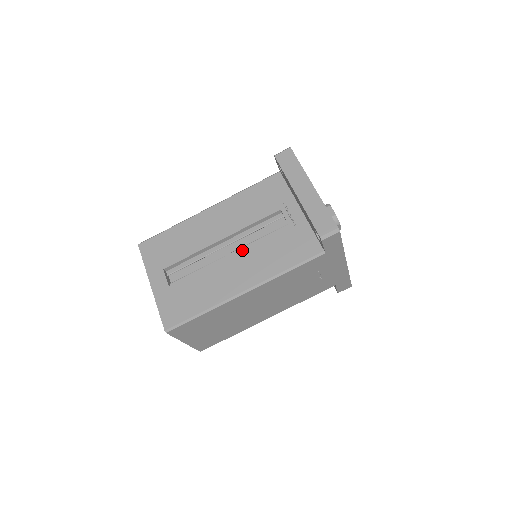
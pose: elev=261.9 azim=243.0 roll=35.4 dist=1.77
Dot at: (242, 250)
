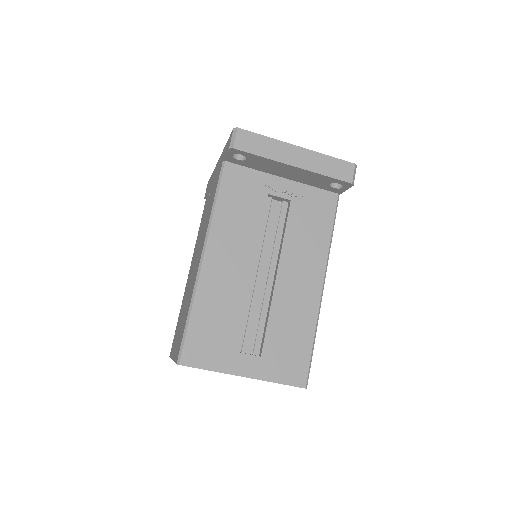
Dot at: (281, 259)
